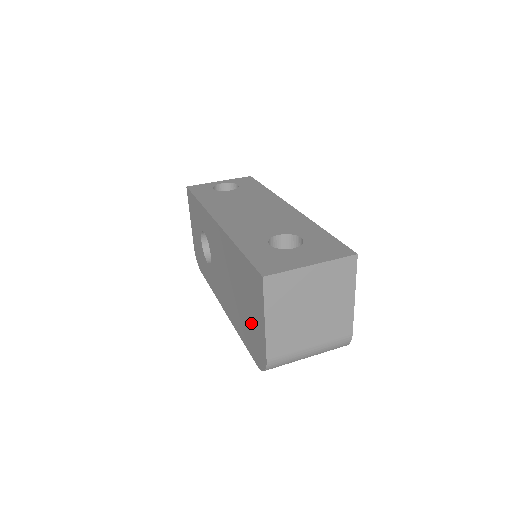
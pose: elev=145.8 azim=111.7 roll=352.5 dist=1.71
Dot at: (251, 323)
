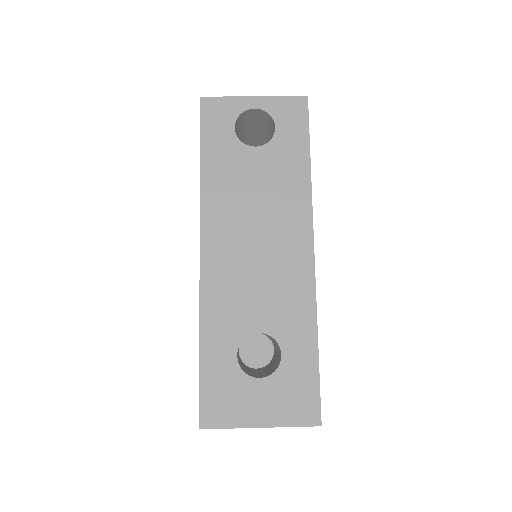
Dot at: occluded
